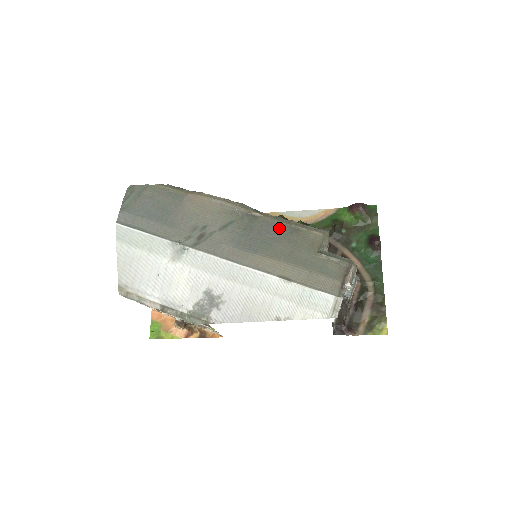
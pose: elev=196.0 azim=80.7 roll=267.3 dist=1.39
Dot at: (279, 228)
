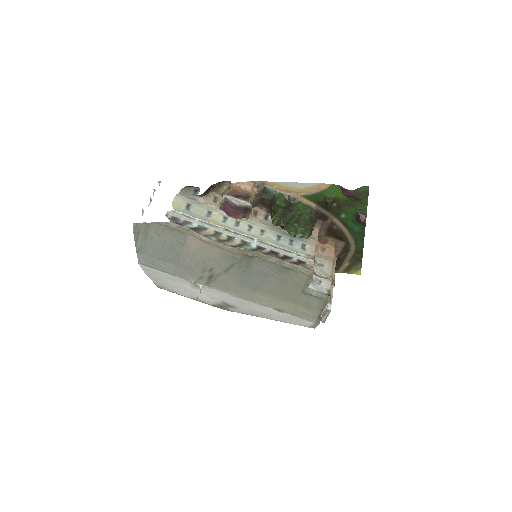
Dot at: (272, 268)
